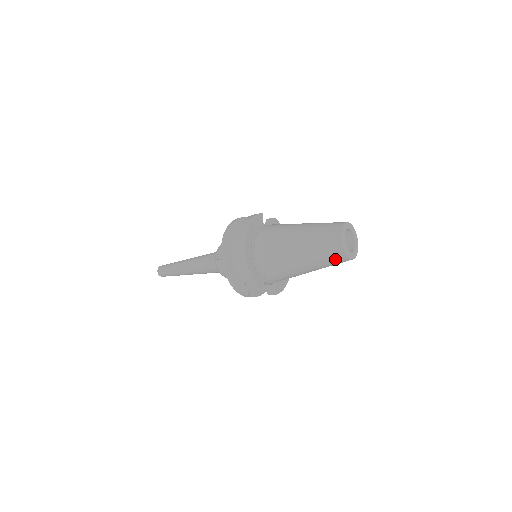
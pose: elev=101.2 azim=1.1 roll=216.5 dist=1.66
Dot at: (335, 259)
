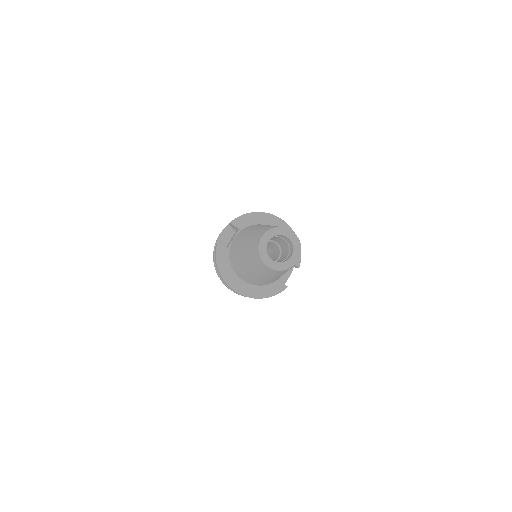
Dot at: occluded
